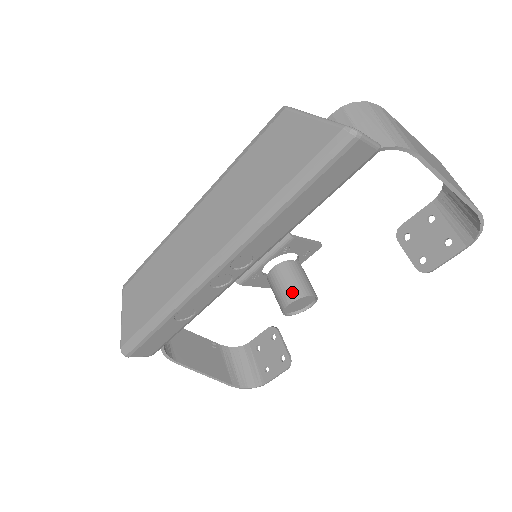
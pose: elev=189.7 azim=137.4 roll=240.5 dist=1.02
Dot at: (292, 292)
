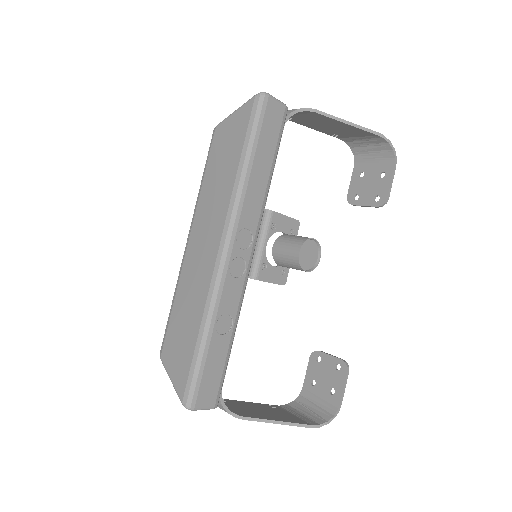
Dot at: (296, 243)
